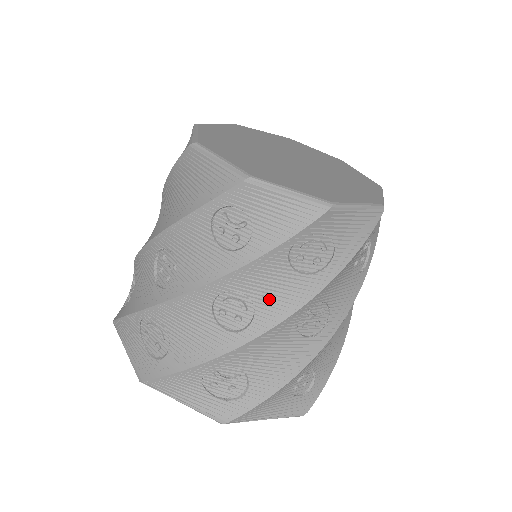
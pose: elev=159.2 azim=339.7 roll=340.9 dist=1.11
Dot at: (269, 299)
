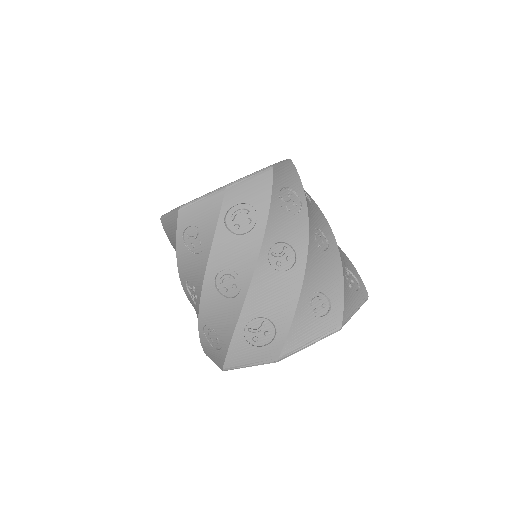
Dot at: (239, 262)
